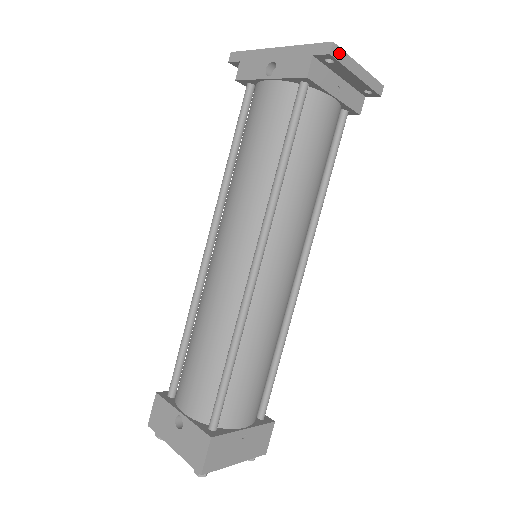
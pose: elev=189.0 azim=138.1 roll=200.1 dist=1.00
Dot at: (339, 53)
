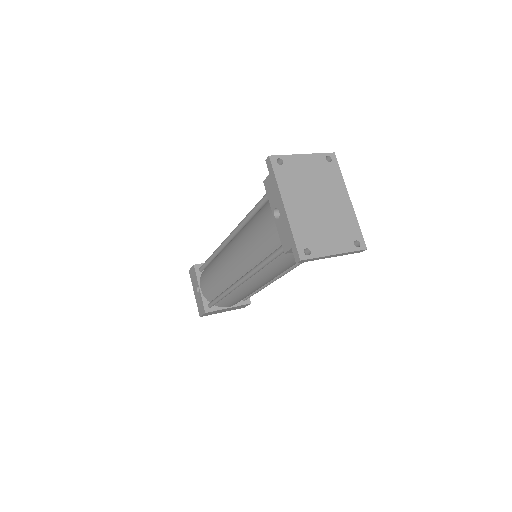
Dot at: (308, 260)
